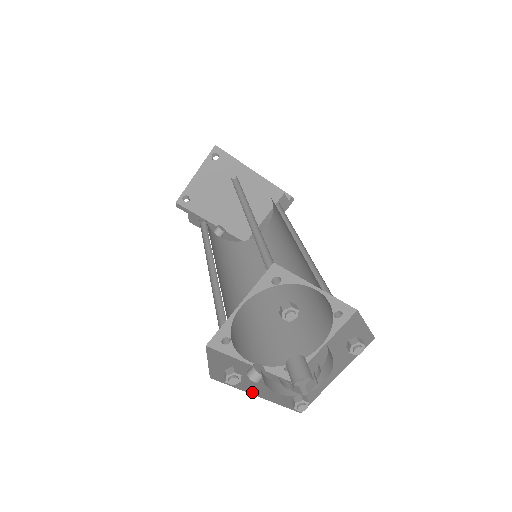
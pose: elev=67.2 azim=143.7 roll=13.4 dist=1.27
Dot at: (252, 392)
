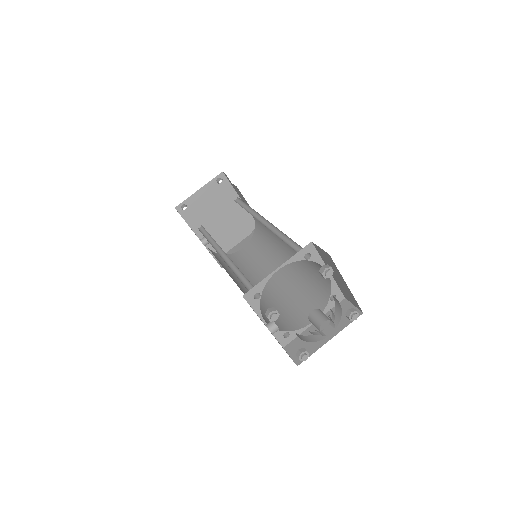
Dot at: occluded
